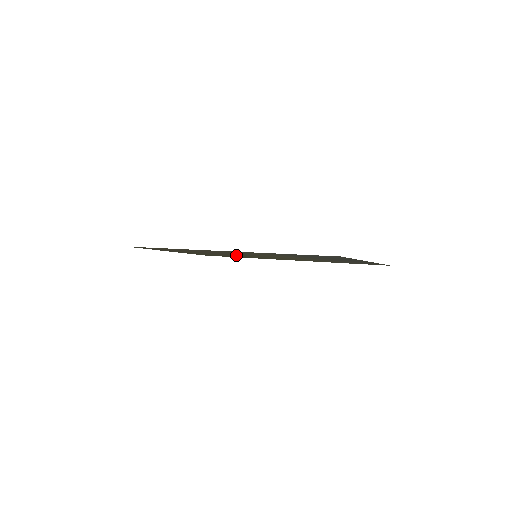
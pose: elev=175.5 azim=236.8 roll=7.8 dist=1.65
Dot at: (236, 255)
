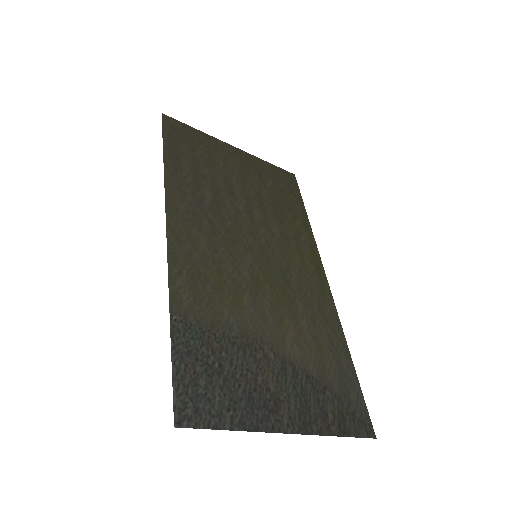
Dot at: (263, 224)
